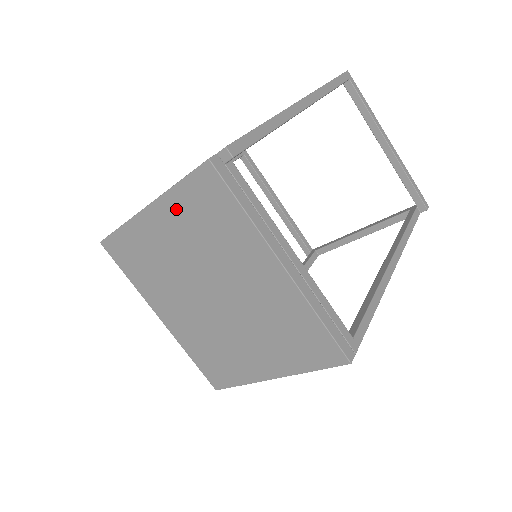
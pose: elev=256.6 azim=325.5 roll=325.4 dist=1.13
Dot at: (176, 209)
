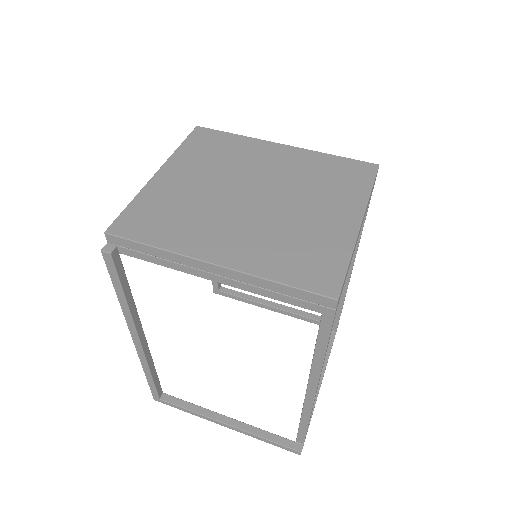
Dot at: (186, 159)
